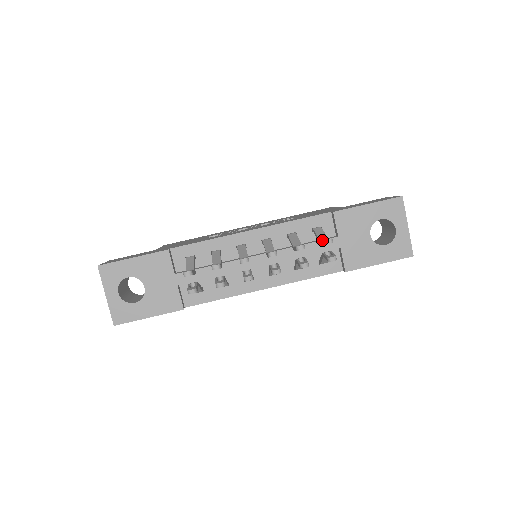
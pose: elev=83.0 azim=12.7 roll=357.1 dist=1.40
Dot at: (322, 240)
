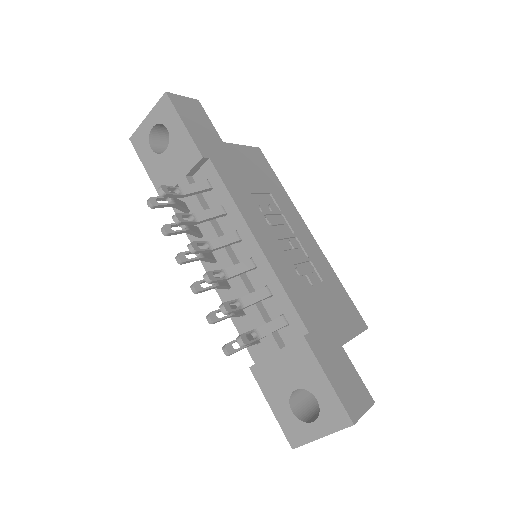
Dot at: occluded
